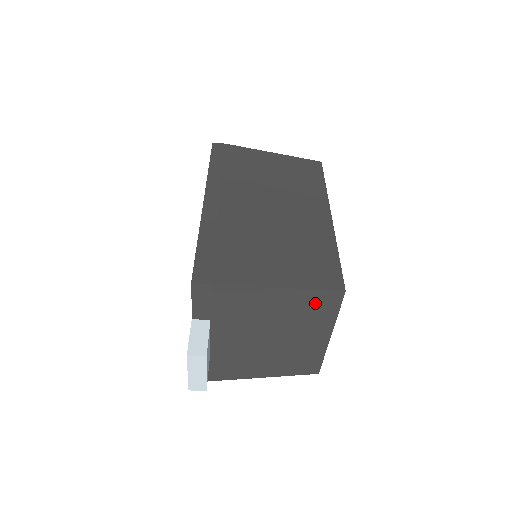
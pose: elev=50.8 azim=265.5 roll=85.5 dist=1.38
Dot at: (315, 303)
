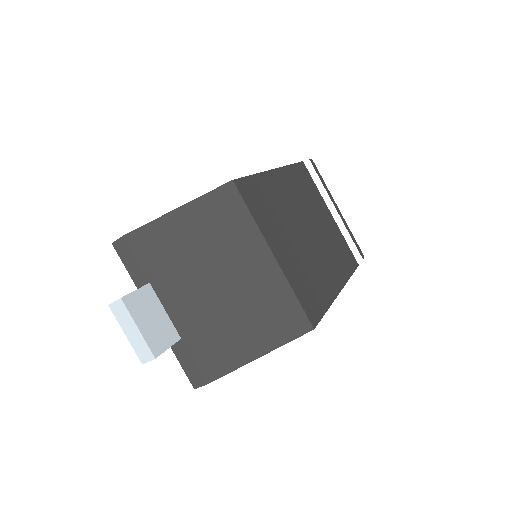
Dot at: (218, 212)
